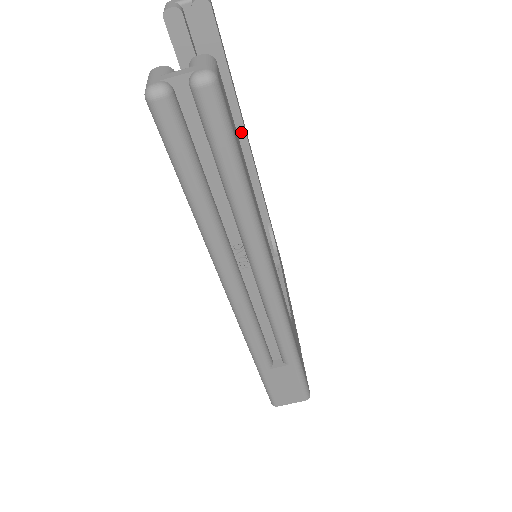
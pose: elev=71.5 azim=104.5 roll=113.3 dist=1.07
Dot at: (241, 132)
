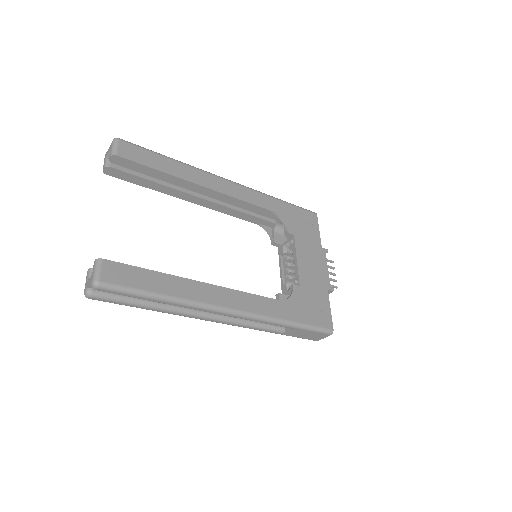
Dot at: (199, 187)
